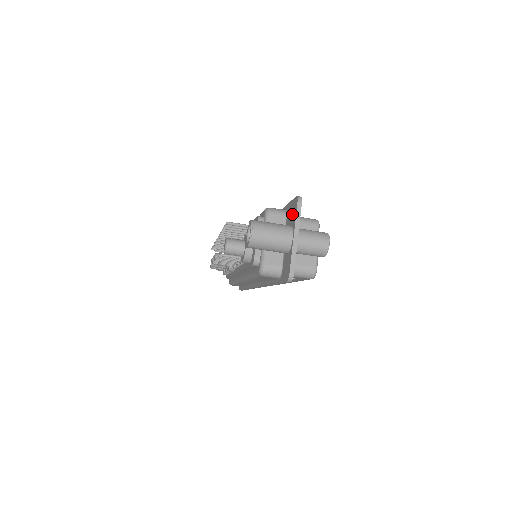
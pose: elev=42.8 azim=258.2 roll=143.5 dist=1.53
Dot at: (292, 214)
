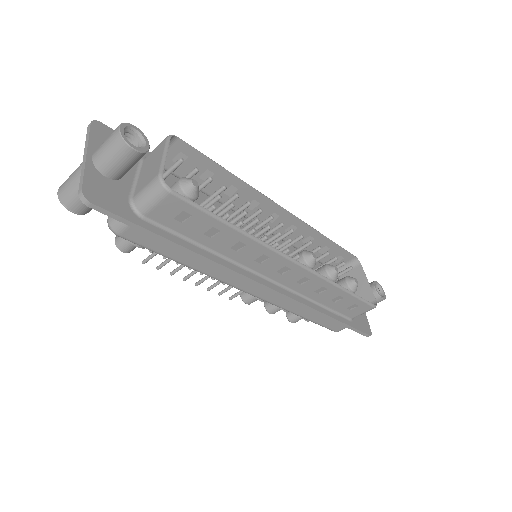
Dot at: occluded
